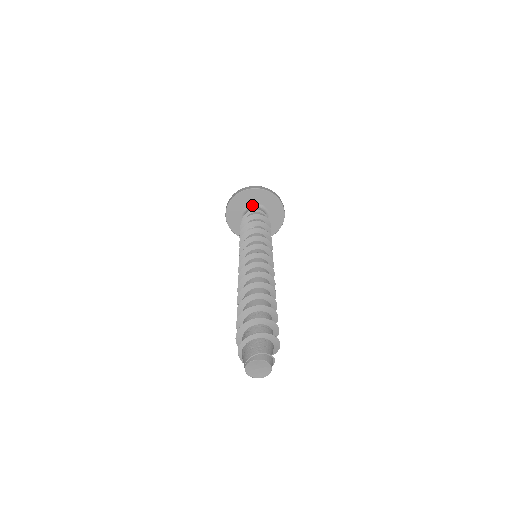
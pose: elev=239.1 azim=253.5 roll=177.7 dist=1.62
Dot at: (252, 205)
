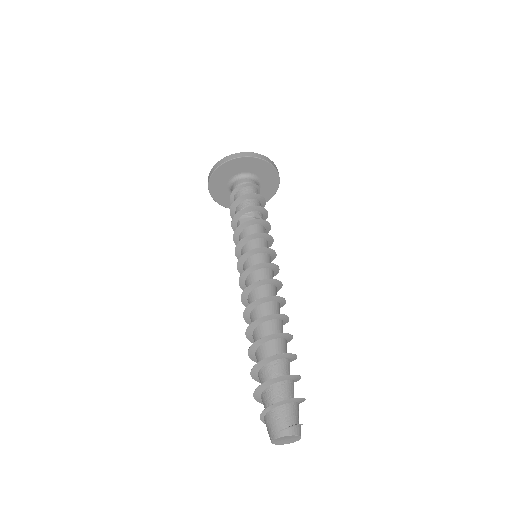
Dot at: (241, 175)
